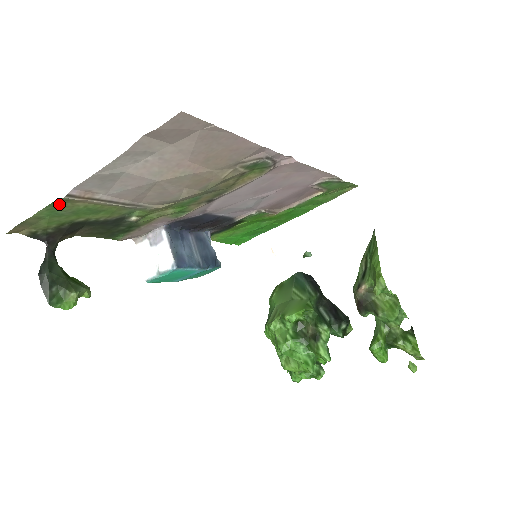
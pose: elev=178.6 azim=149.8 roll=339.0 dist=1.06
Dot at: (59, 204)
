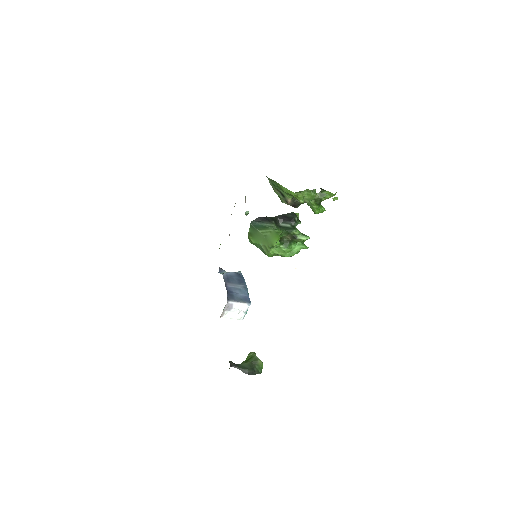
Dot at: occluded
